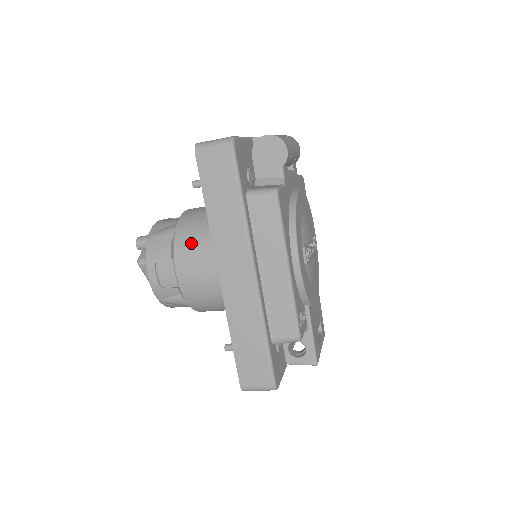
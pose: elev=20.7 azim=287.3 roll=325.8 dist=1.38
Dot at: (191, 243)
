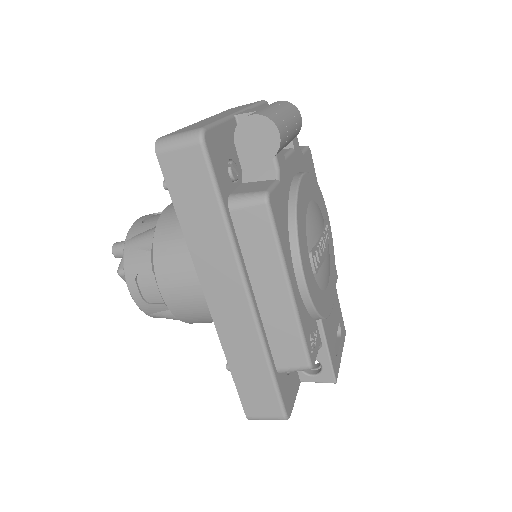
Dot at: (173, 254)
